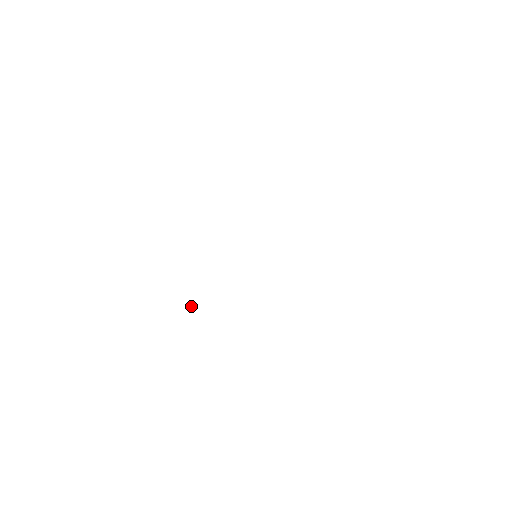
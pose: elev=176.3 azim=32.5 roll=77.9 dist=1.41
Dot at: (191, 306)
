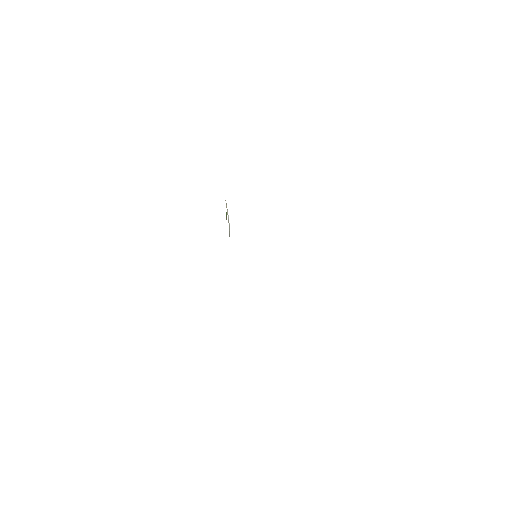
Dot at: (226, 216)
